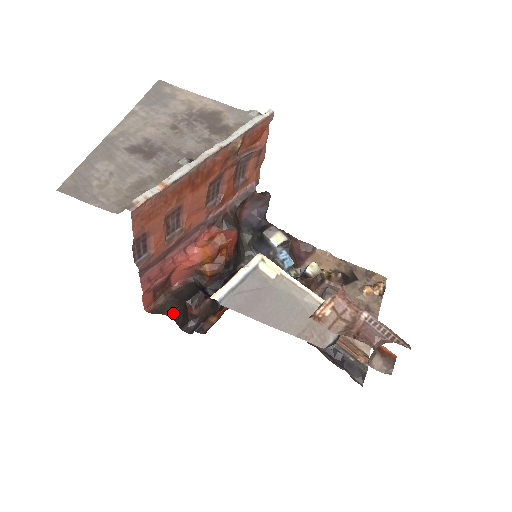
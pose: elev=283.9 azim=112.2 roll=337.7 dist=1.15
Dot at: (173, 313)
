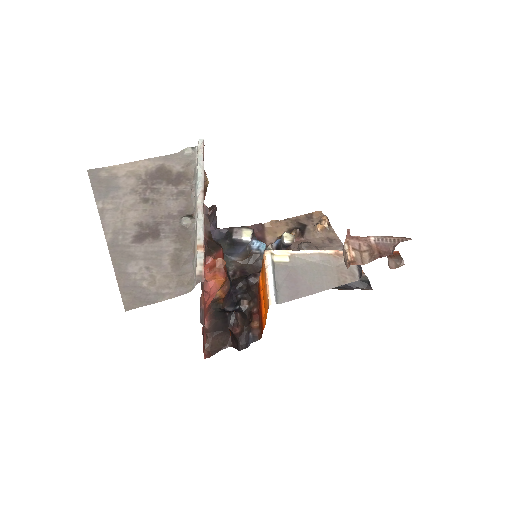
Dot at: (229, 342)
